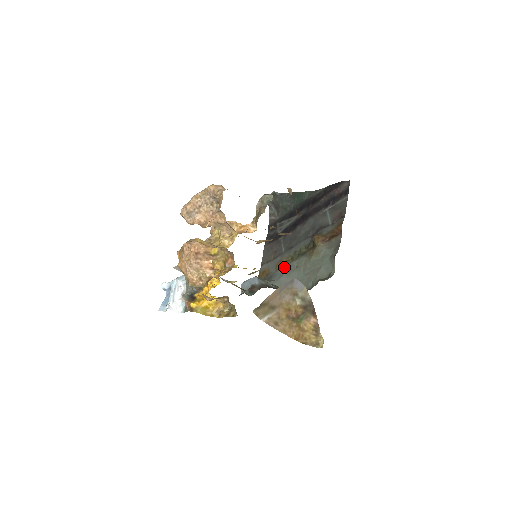
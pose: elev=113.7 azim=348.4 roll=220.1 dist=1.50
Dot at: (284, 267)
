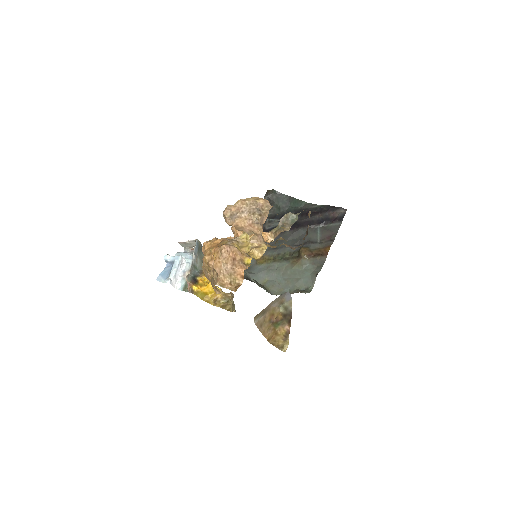
Dot at: (265, 264)
